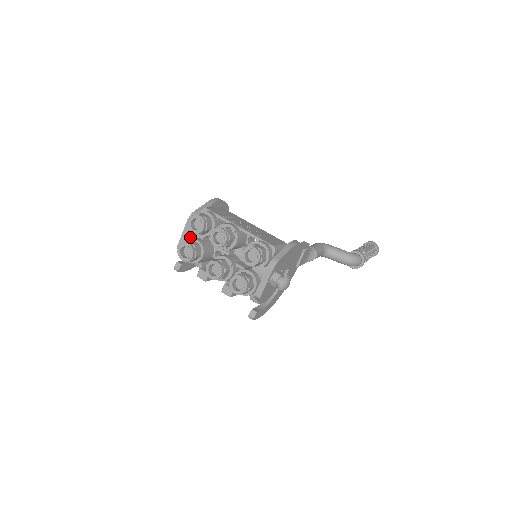
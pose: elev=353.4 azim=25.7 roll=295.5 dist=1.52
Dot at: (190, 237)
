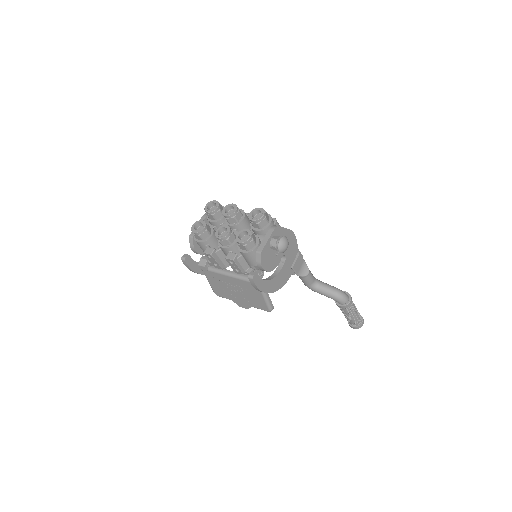
Dot at: occluded
